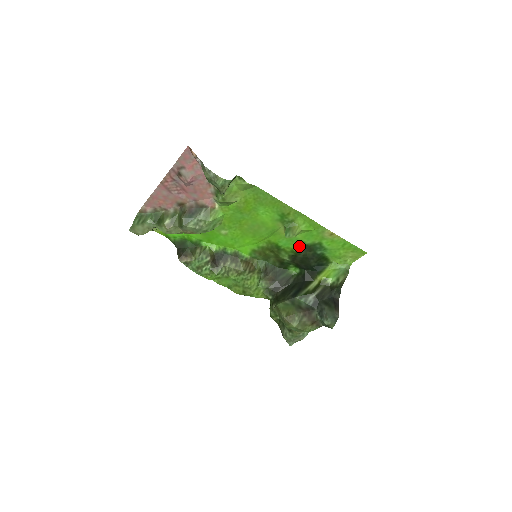
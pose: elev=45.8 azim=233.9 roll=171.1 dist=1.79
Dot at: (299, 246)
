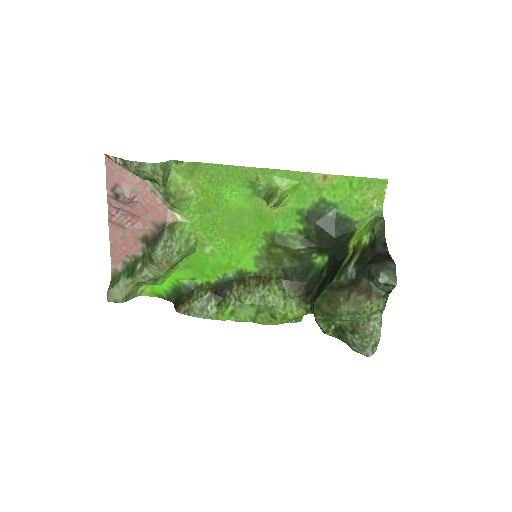
Dot at: (301, 219)
